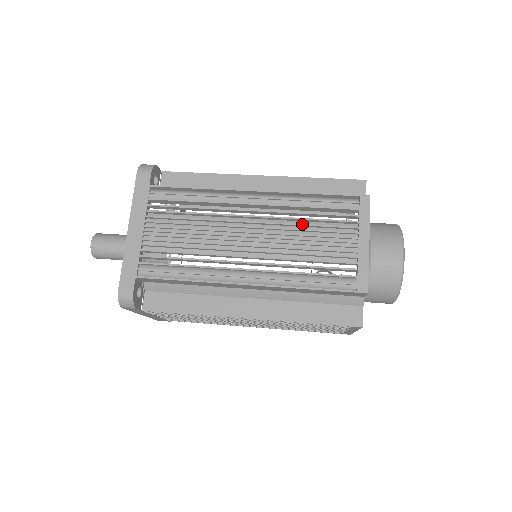
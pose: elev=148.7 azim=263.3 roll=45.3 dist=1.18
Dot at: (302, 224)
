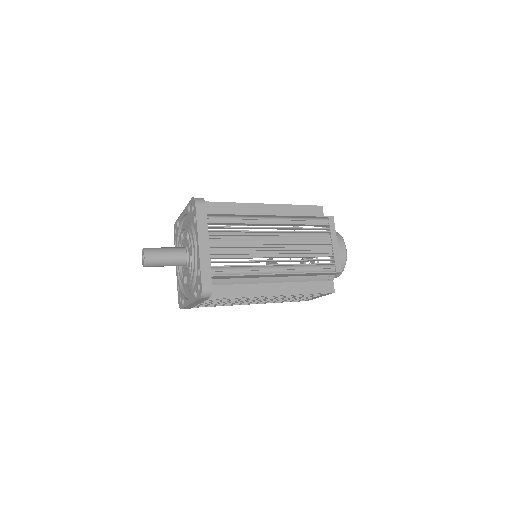
Dot at: (302, 235)
